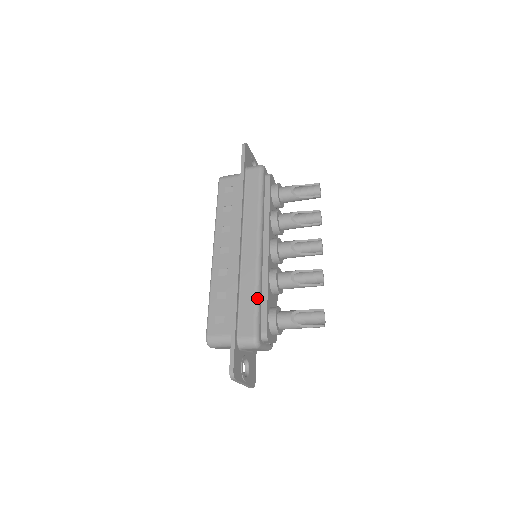
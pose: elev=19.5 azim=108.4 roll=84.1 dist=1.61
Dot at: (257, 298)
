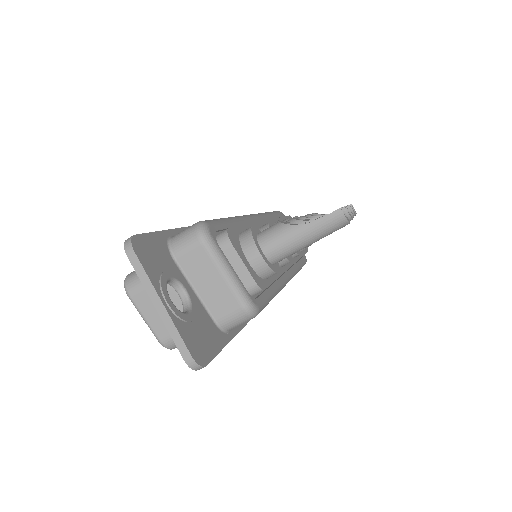
Dot at: (226, 218)
